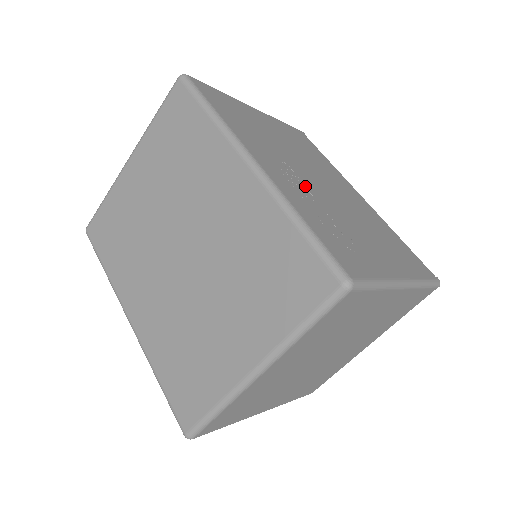
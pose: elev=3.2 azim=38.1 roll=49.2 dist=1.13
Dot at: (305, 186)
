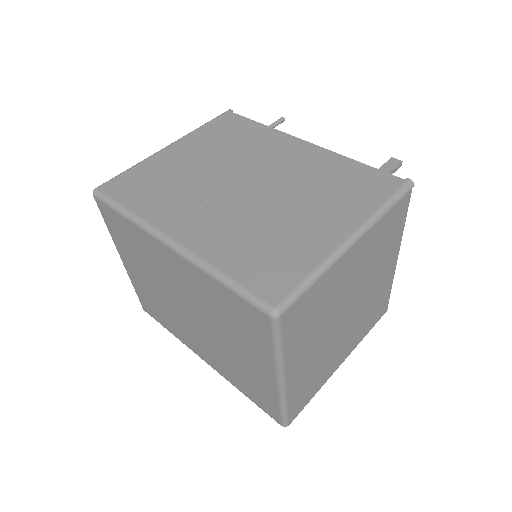
Dot at: (227, 214)
